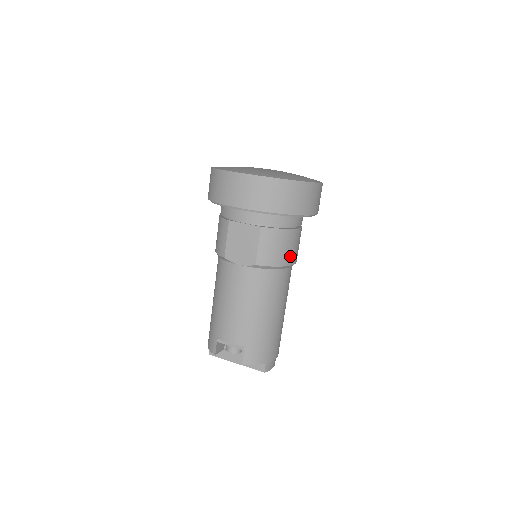
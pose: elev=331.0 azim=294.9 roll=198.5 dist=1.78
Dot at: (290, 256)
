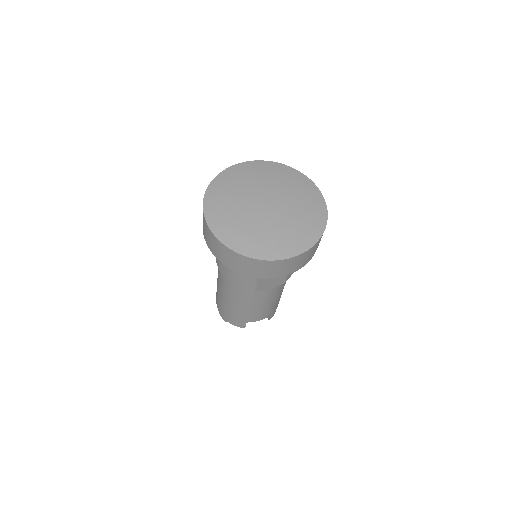
Dot at: occluded
